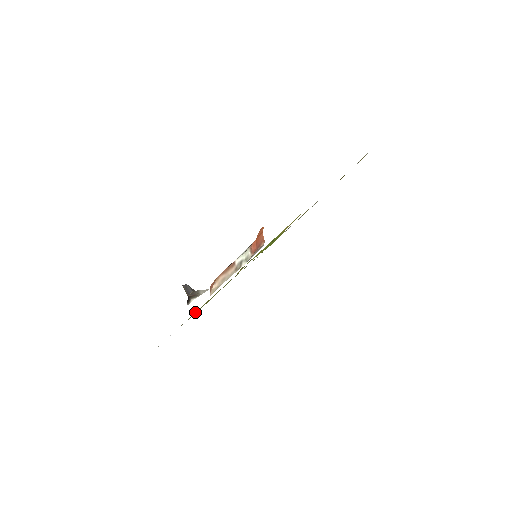
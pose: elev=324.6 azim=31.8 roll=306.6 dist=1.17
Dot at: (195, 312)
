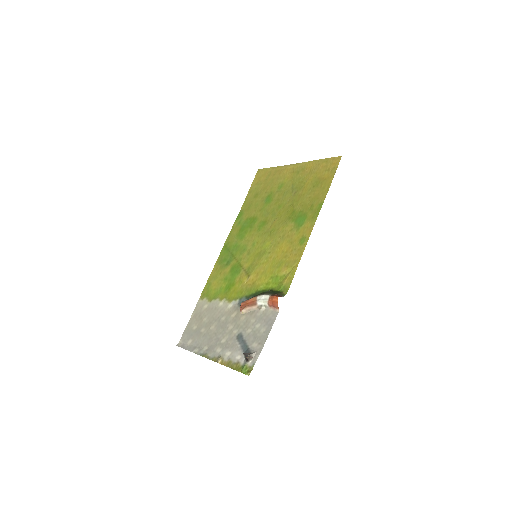
Dot at: (214, 280)
